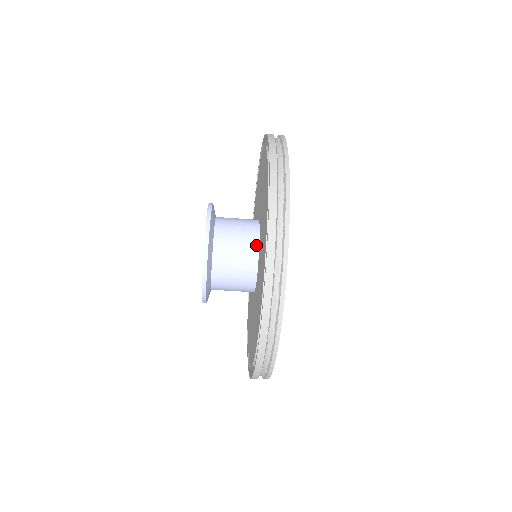
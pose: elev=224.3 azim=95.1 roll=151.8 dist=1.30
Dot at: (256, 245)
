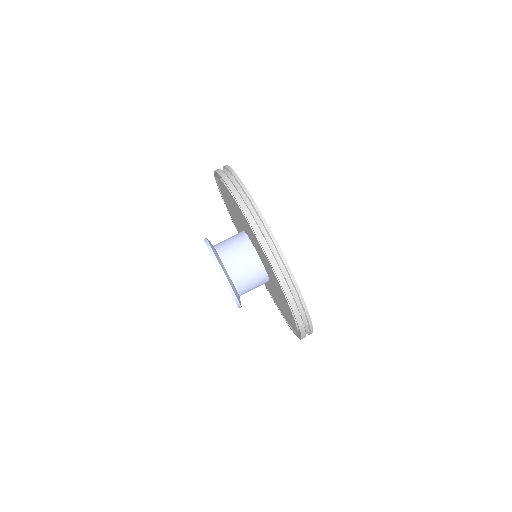
Dot at: (251, 247)
